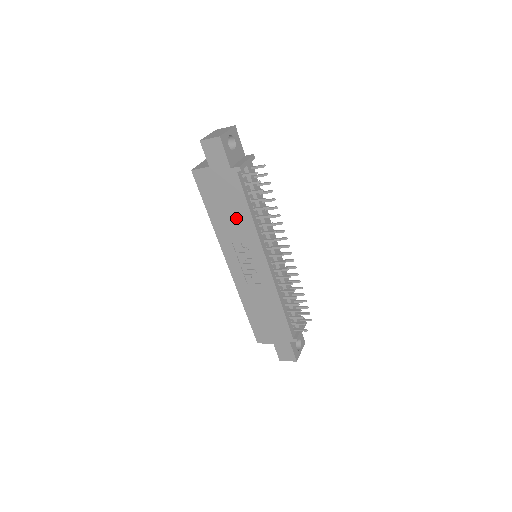
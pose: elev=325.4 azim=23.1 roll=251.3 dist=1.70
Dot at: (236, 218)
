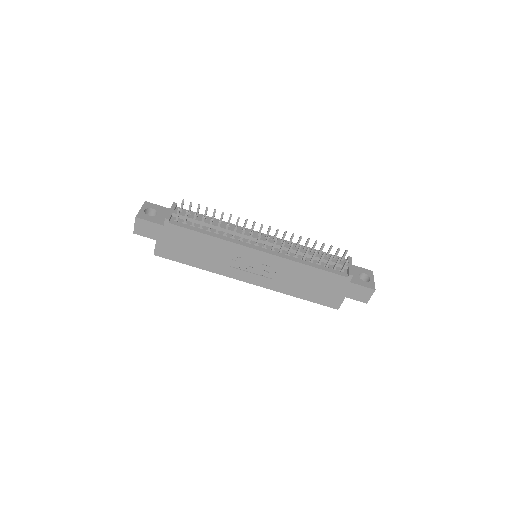
Dot at: (207, 249)
